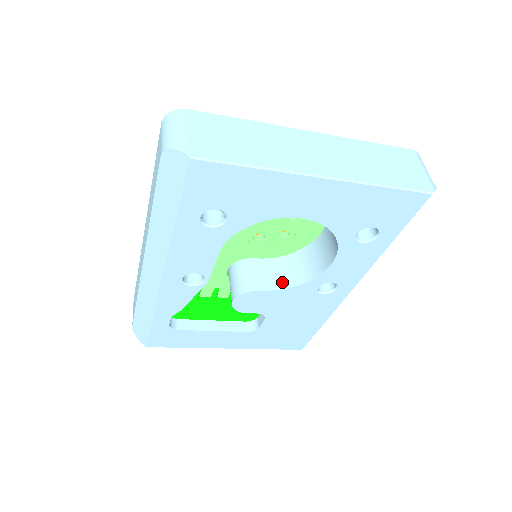
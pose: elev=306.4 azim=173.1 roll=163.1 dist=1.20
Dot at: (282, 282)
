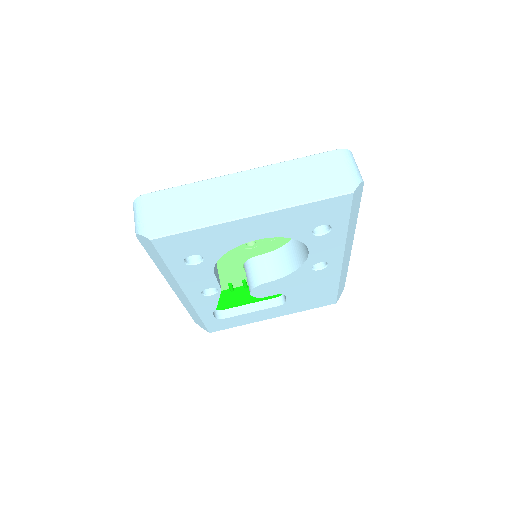
Dot at: (282, 271)
